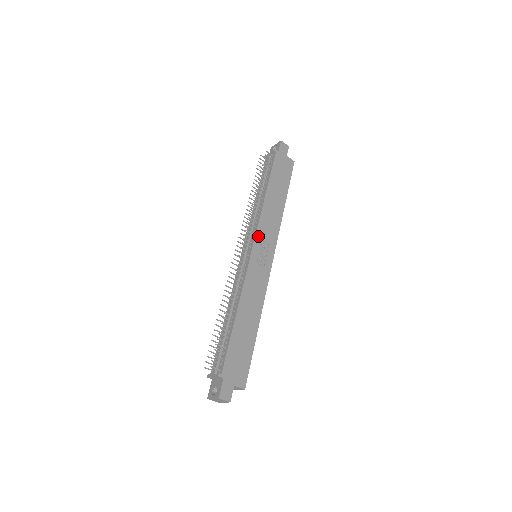
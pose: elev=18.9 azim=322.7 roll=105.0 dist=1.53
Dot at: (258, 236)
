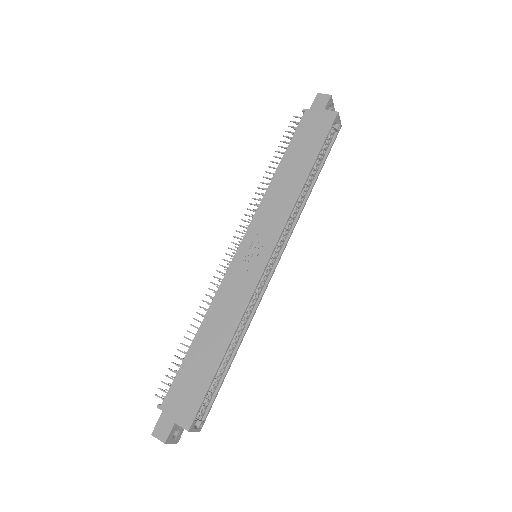
Dot at: (251, 229)
